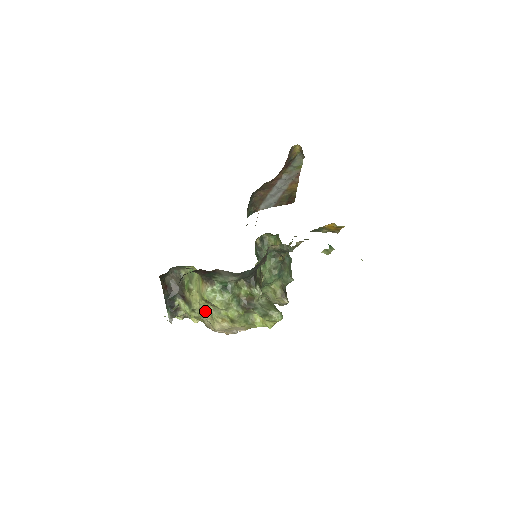
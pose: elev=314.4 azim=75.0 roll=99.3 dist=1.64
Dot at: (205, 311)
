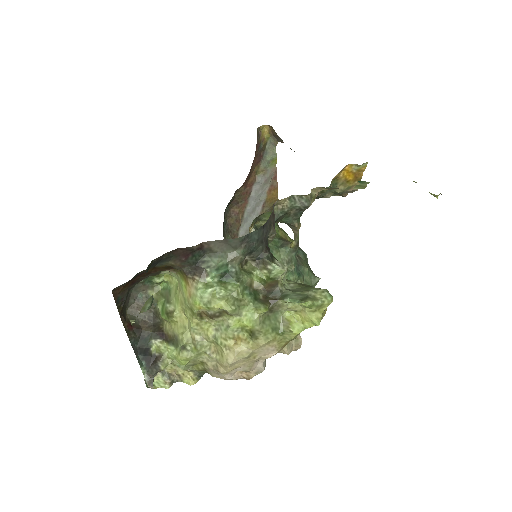
Dot at: (203, 339)
